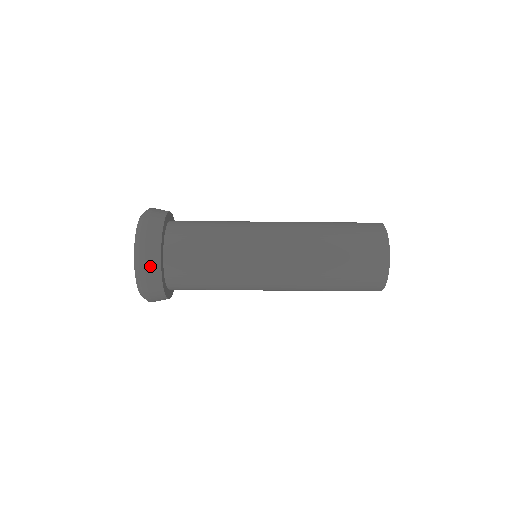
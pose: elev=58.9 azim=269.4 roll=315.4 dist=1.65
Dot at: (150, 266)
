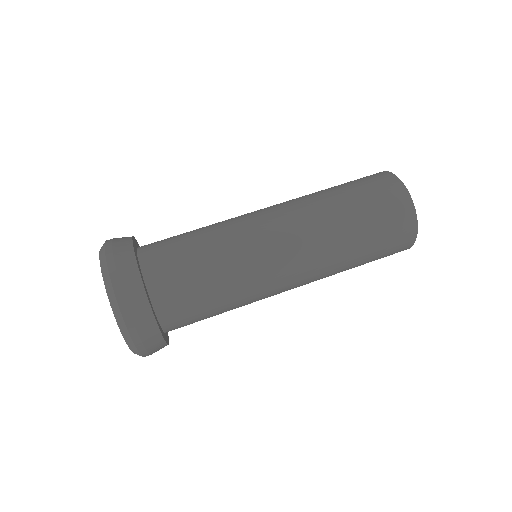
Dot at: (137, 314)
